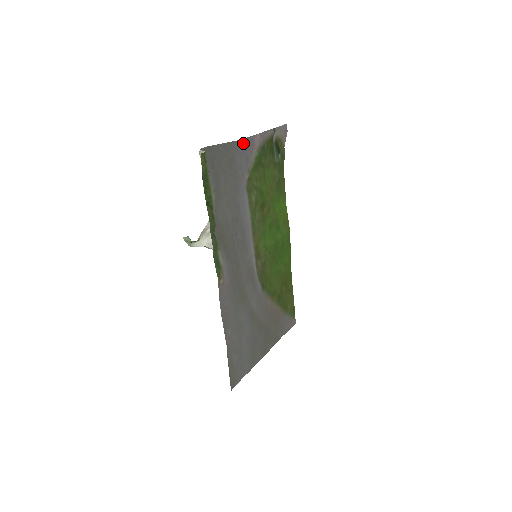
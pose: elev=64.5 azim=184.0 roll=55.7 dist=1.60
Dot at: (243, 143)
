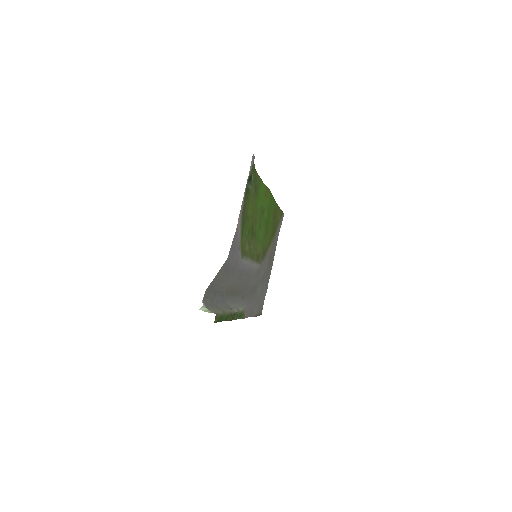
Dot at: (231, 249)
